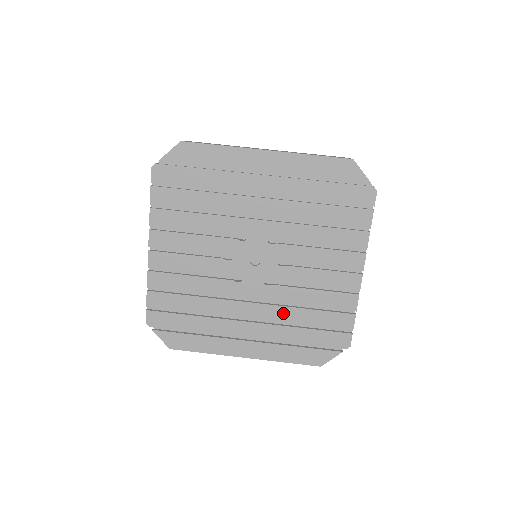
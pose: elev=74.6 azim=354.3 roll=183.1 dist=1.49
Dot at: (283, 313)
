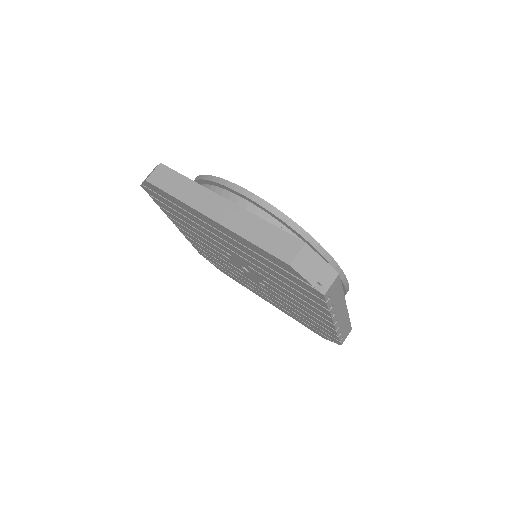
Dot at: (282, 302)
